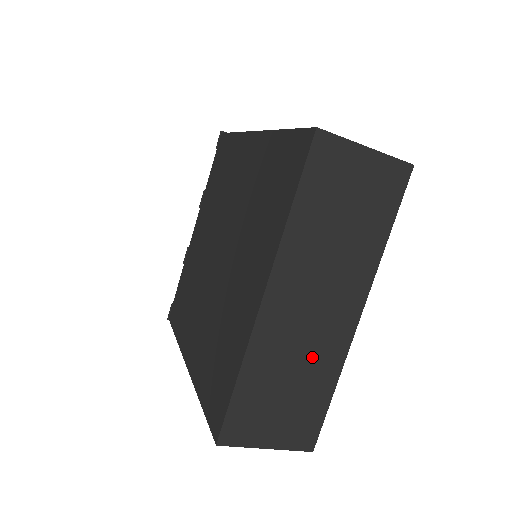
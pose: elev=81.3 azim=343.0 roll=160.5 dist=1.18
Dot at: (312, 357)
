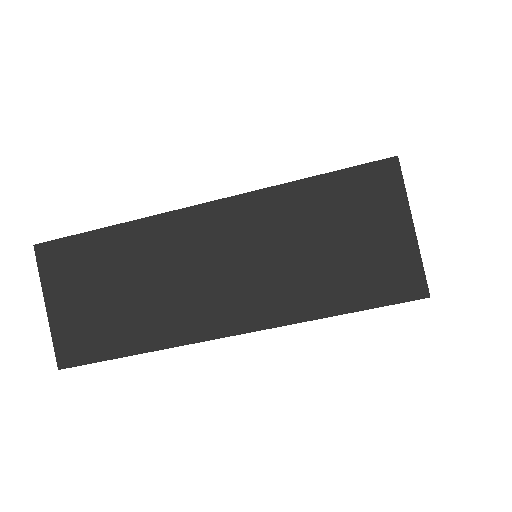
Dot at: (162, 301)
